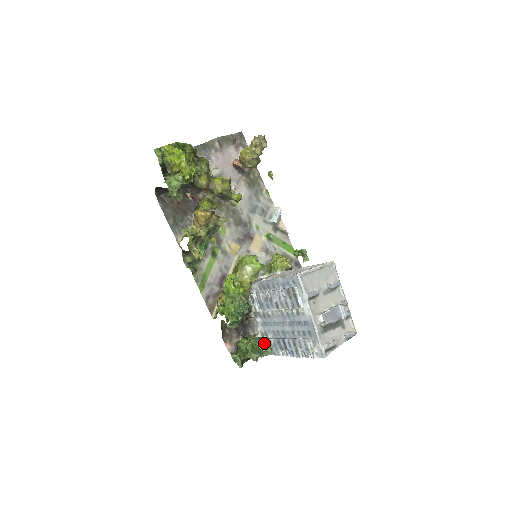
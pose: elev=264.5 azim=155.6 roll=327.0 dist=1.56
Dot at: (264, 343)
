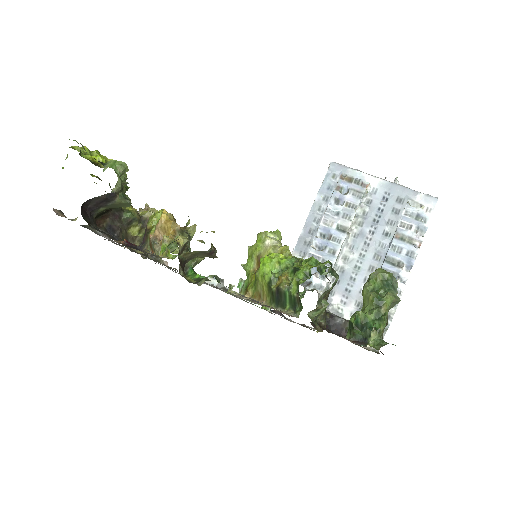
Dot at: (380, 269)
